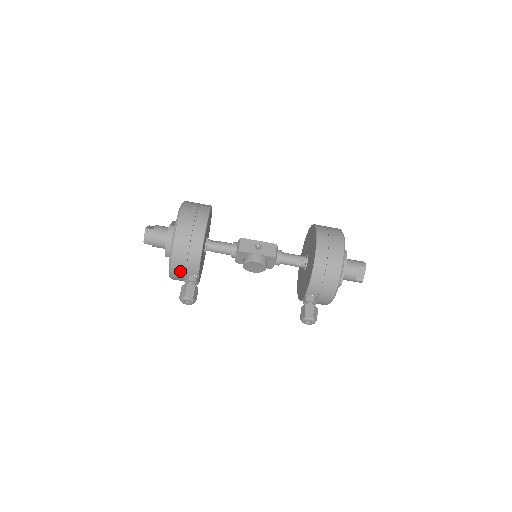
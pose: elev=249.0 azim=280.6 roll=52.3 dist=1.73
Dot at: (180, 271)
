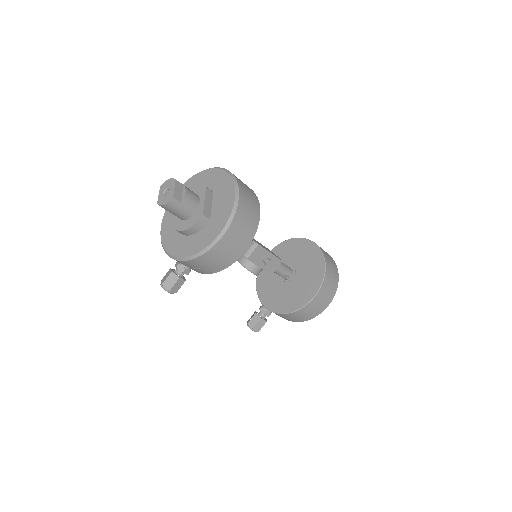
Dot at: occluded
